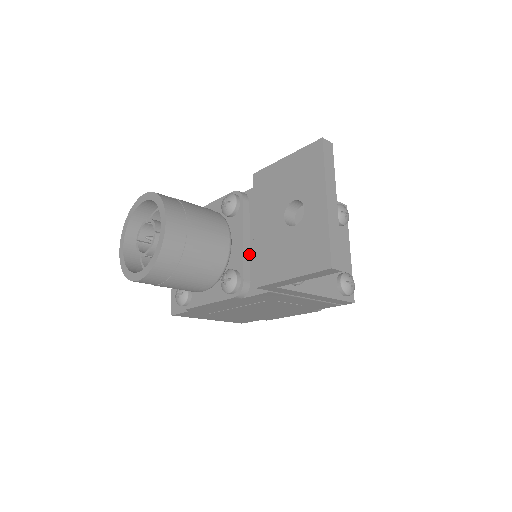
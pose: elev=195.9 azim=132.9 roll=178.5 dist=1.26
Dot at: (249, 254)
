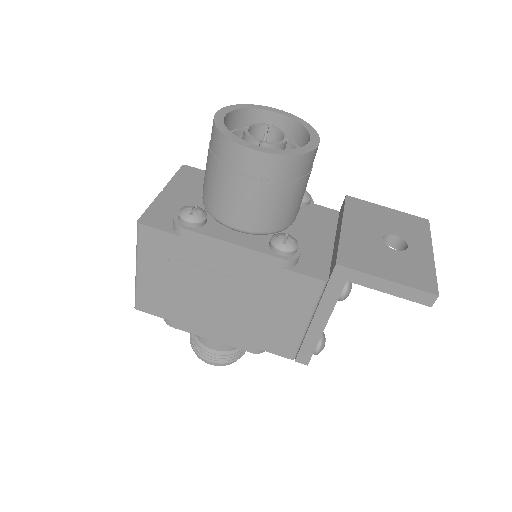
Dot at: occluded
